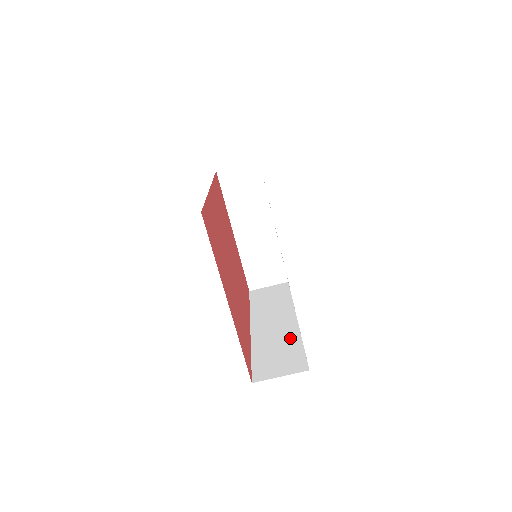
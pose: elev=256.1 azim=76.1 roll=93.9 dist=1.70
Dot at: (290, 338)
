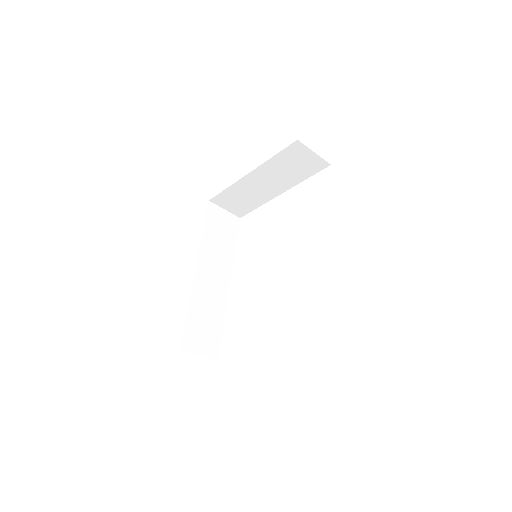
Dot at: (218, 310)
